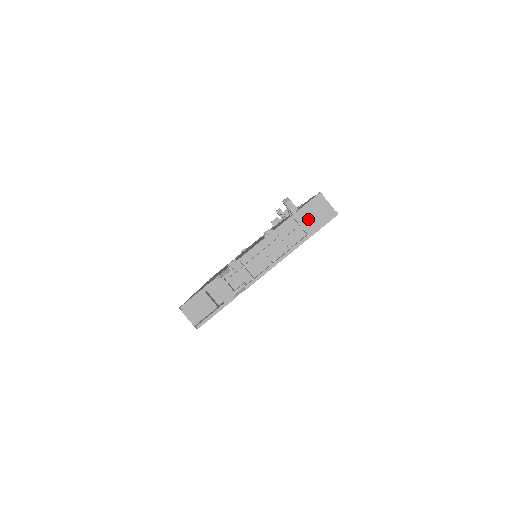
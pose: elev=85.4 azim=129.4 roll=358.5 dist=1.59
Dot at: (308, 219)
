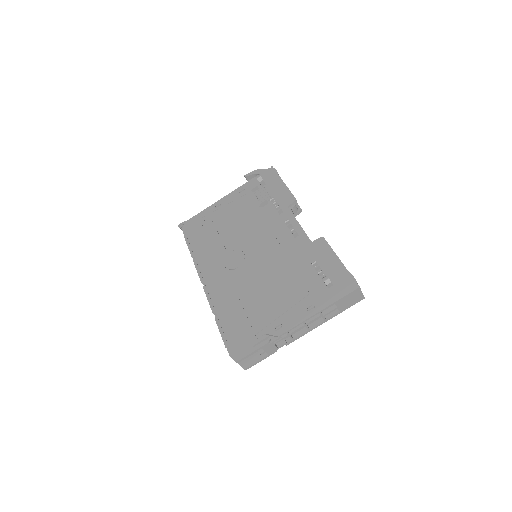
Dot at: (344, 303)
